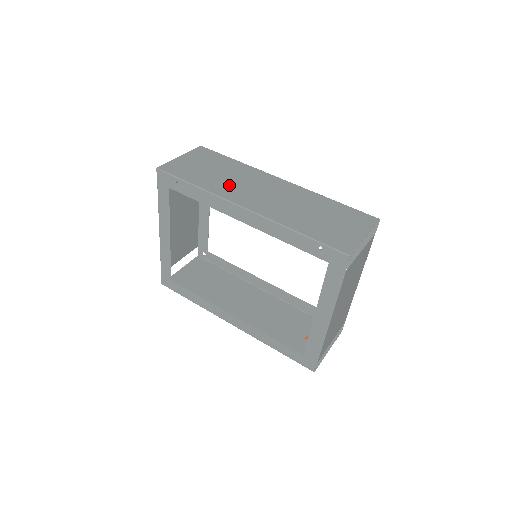
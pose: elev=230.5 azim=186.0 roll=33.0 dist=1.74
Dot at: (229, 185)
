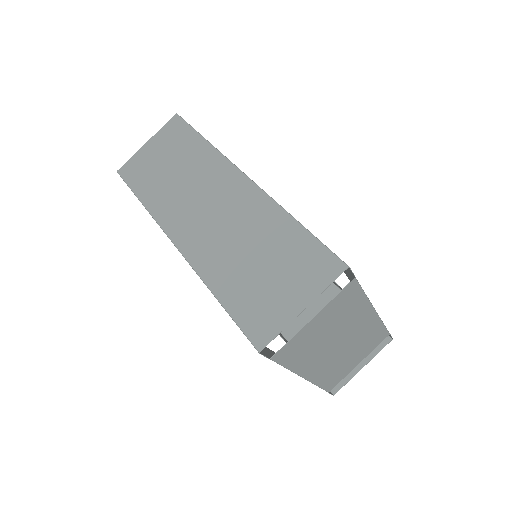
Dot at: (175, 197)
